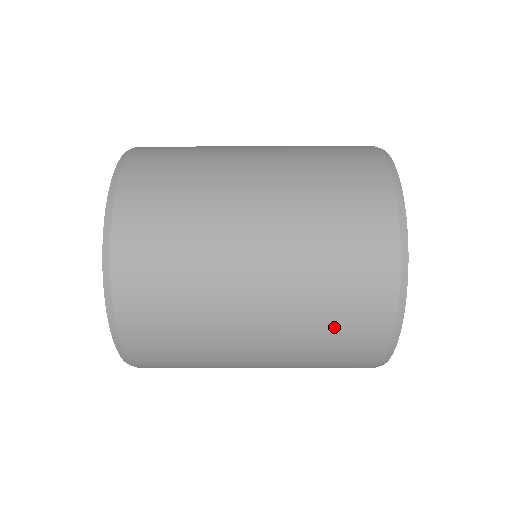
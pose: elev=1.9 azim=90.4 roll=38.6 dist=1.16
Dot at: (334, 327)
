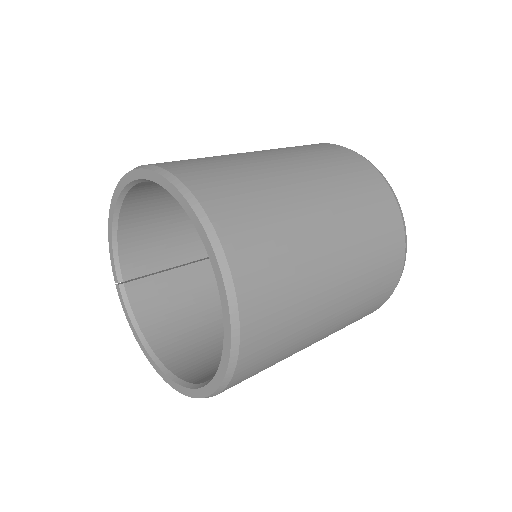
Dot at: (374, 226)
